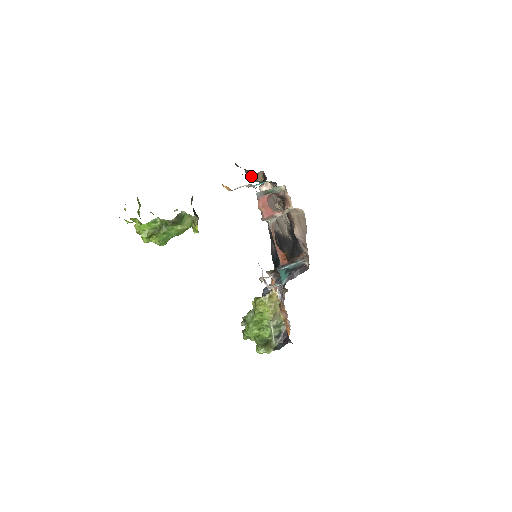
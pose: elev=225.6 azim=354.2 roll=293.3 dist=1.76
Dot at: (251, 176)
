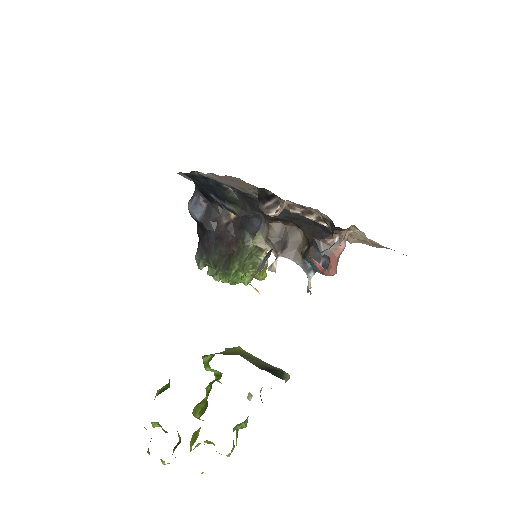
Dot at: occluded
